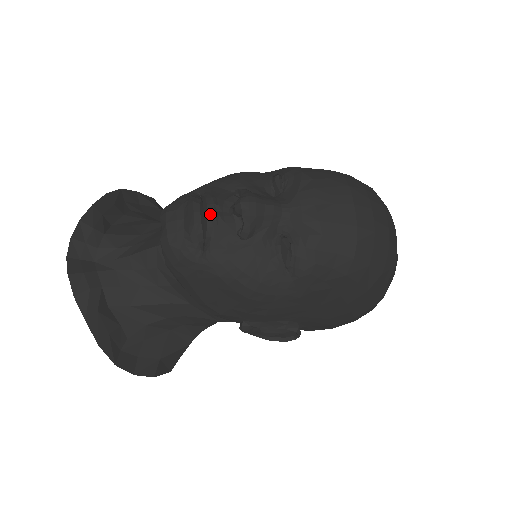
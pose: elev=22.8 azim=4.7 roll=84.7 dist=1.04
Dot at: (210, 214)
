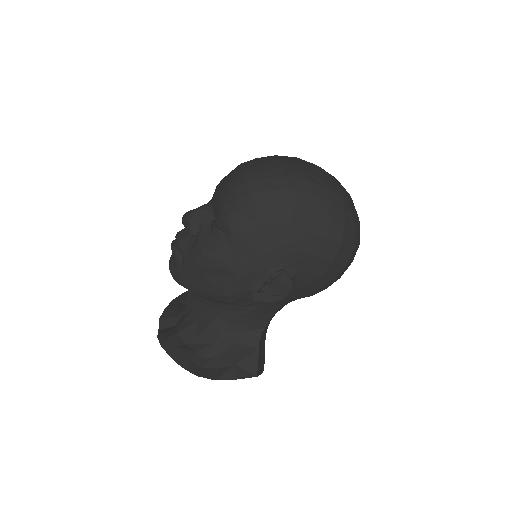
Dot at: (176, 238)
